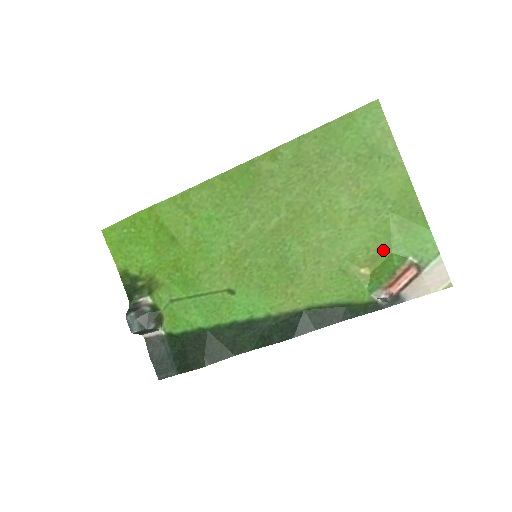
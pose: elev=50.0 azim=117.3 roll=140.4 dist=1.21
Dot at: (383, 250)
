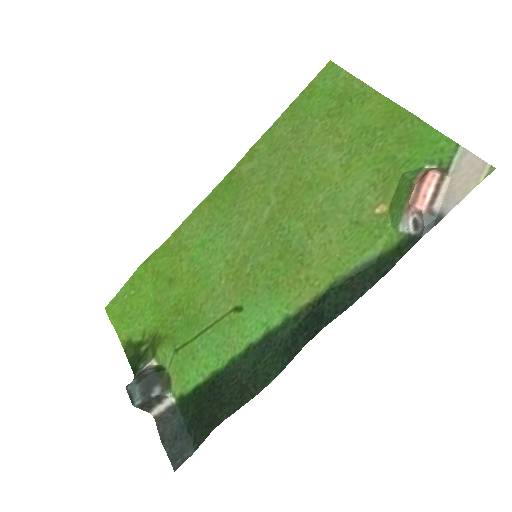
Dot at: (391, 176)
